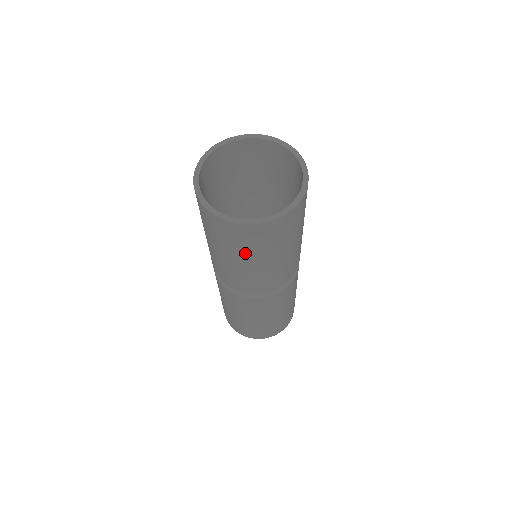
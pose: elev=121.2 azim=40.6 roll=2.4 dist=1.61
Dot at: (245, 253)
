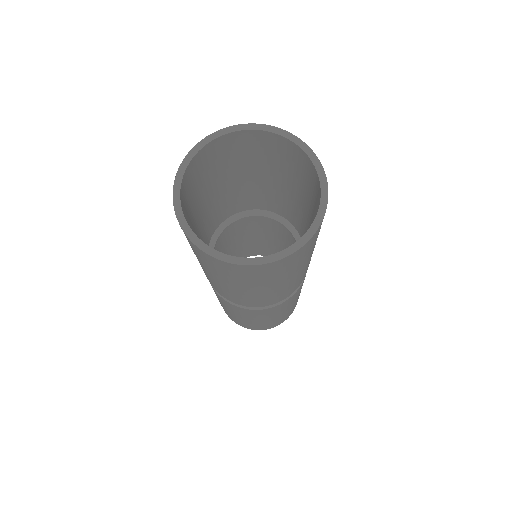
Dot at: (293, 271)
